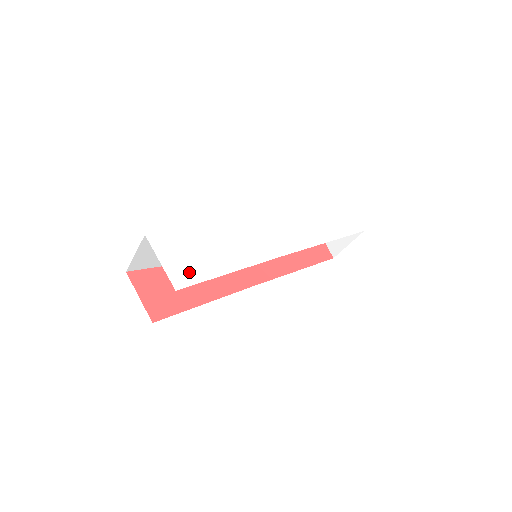
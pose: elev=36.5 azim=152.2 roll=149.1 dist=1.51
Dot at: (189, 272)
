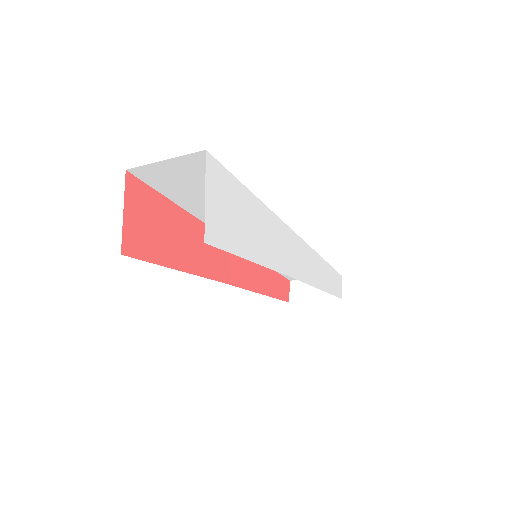
Dot at: (223, 230)
